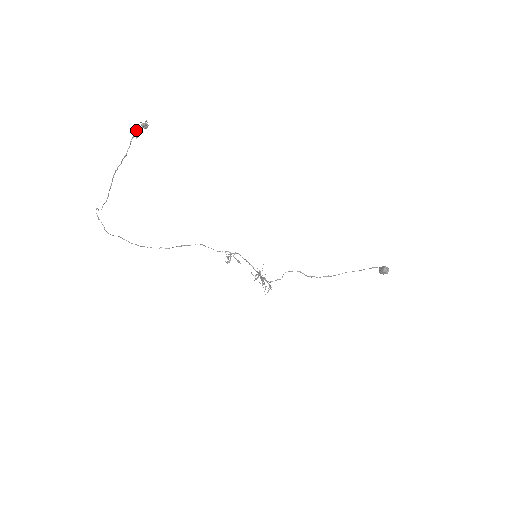
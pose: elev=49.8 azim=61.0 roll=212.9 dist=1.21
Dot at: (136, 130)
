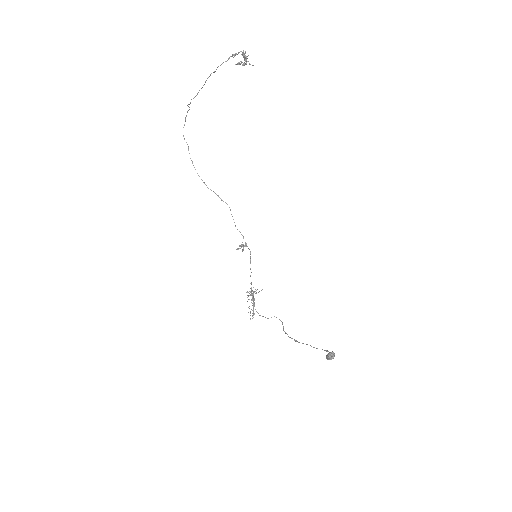
Dot at: (241, 61)
